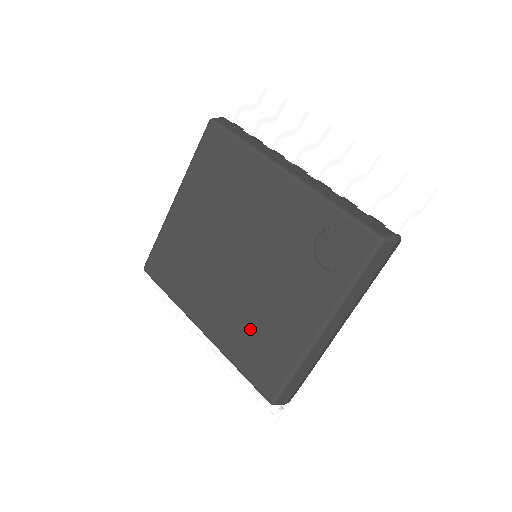
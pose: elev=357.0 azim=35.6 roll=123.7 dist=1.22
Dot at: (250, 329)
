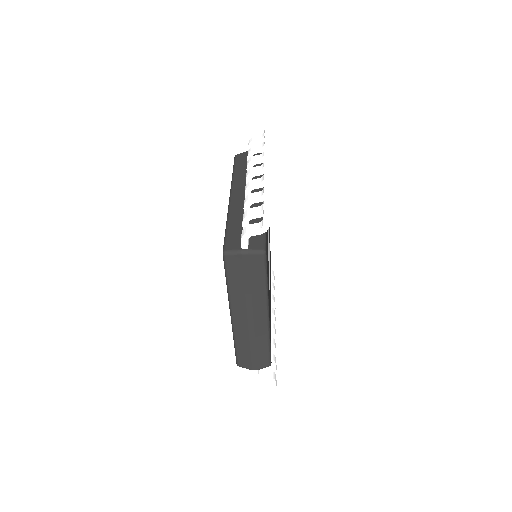
Dot at: occluded
